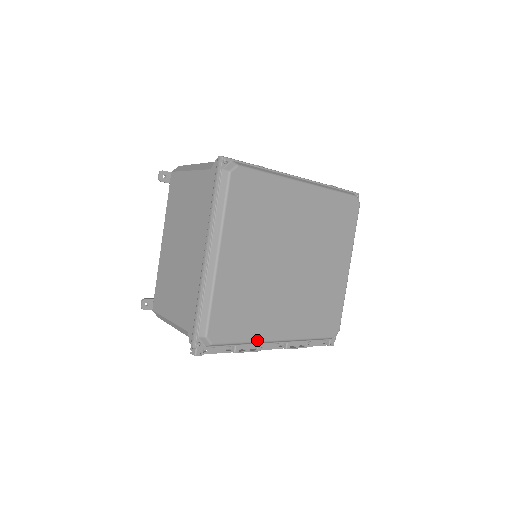
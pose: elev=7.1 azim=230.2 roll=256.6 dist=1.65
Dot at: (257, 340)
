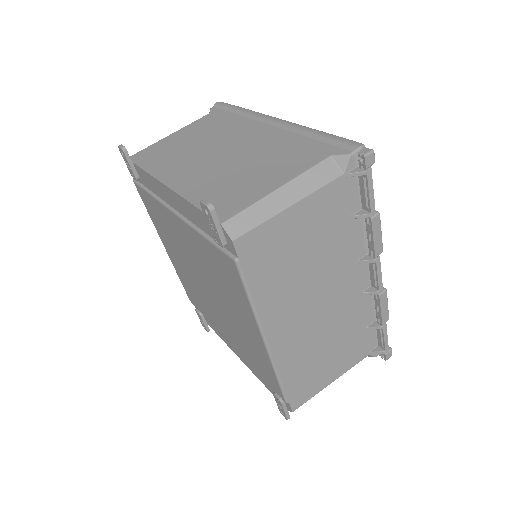
Dot at: occluded
